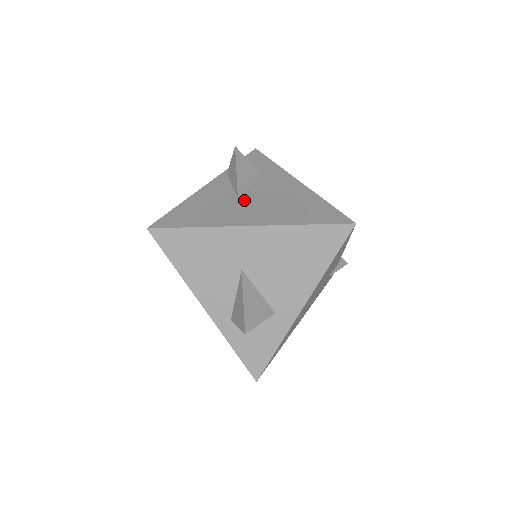
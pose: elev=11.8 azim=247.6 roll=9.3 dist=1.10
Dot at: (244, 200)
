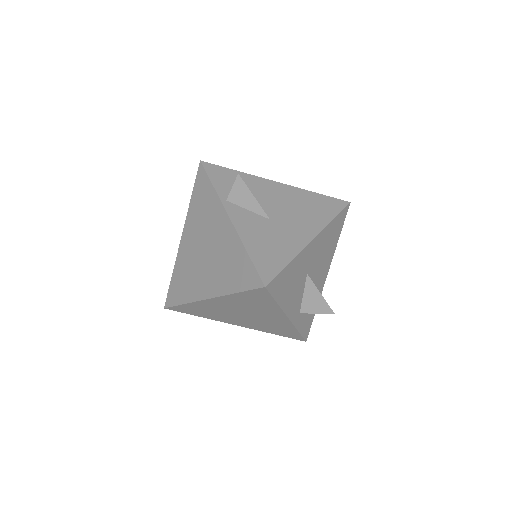
Dot at: (277, 219)
